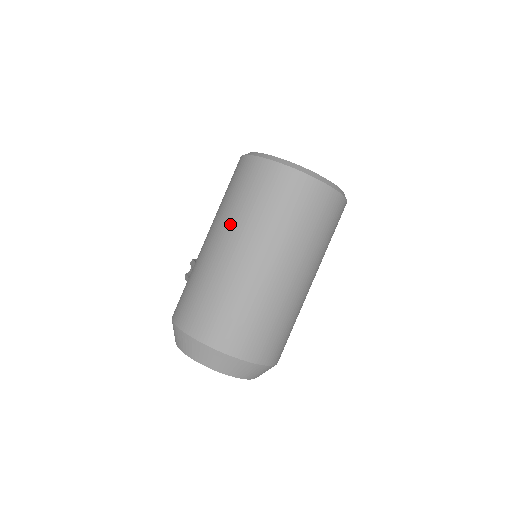
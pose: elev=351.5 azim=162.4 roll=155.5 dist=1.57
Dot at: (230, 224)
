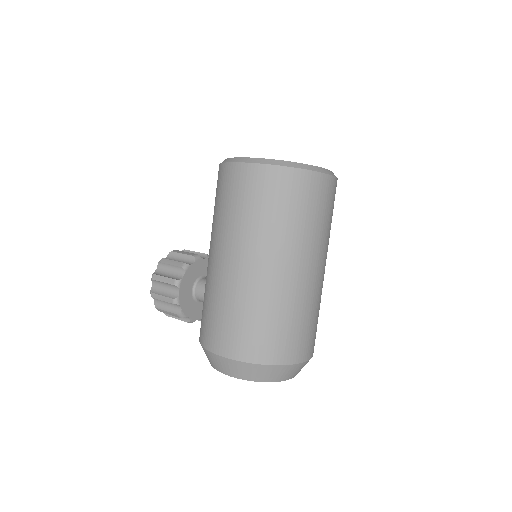
Dot at: (266, 243)
